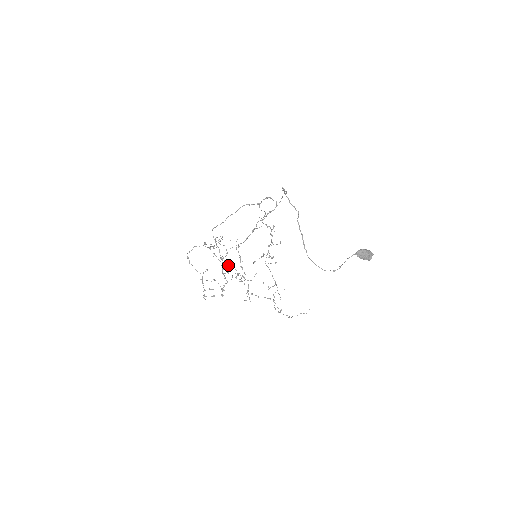
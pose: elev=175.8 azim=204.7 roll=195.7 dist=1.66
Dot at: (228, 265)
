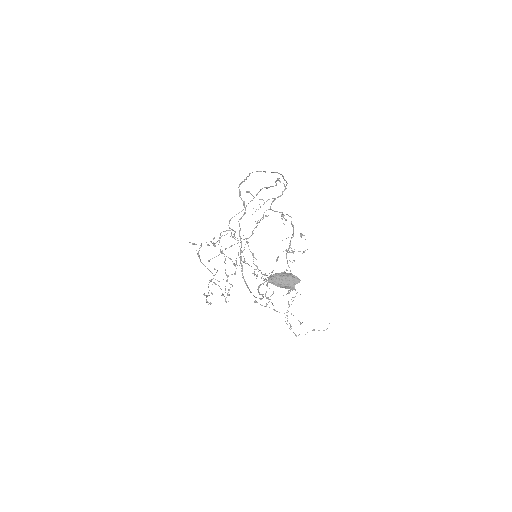
Dot at: (245, 263)
